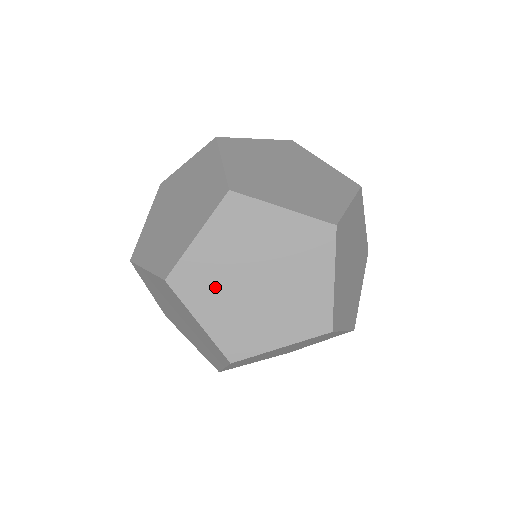
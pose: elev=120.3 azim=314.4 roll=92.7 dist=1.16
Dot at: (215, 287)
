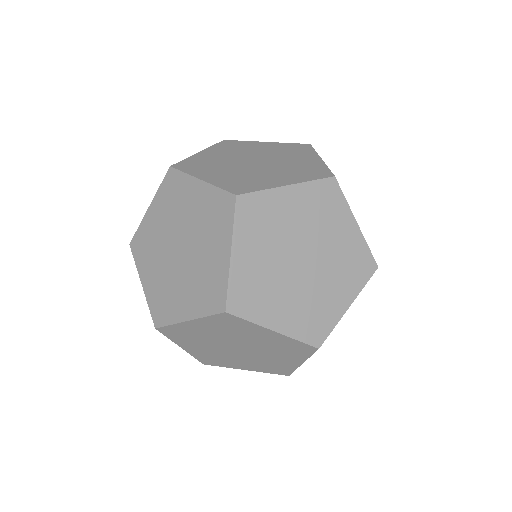
Dot at: (199, 341)
